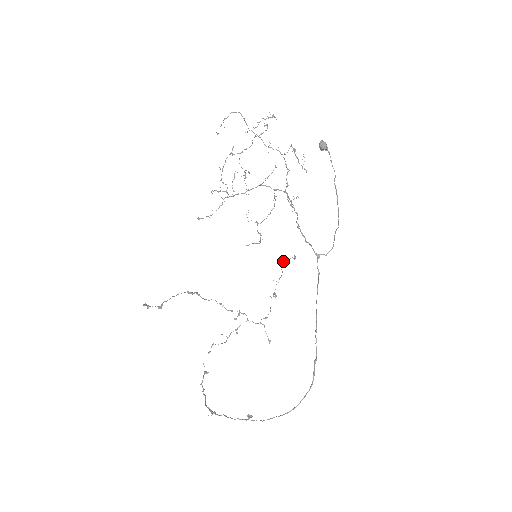
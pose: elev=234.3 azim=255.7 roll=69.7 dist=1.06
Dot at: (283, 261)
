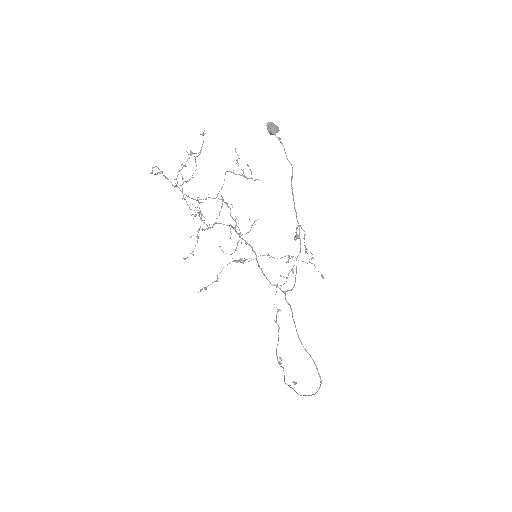
Dot at: occluded
